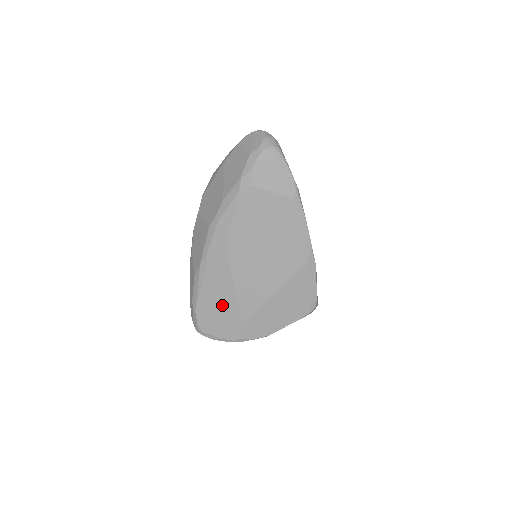
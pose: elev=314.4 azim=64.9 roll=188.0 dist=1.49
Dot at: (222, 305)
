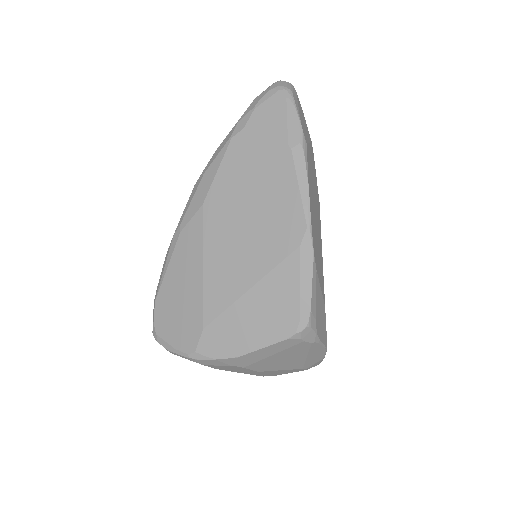
Dot at: (185, 295)
